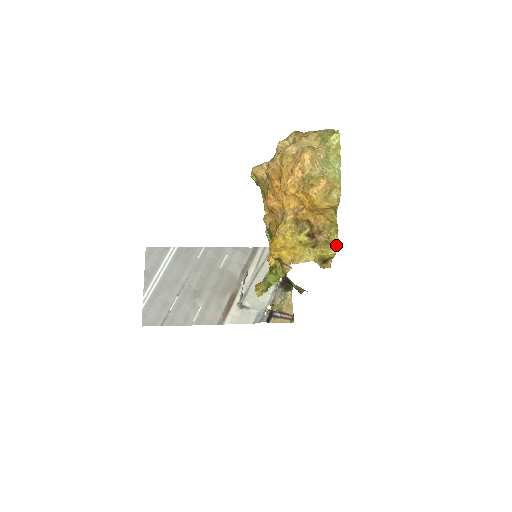
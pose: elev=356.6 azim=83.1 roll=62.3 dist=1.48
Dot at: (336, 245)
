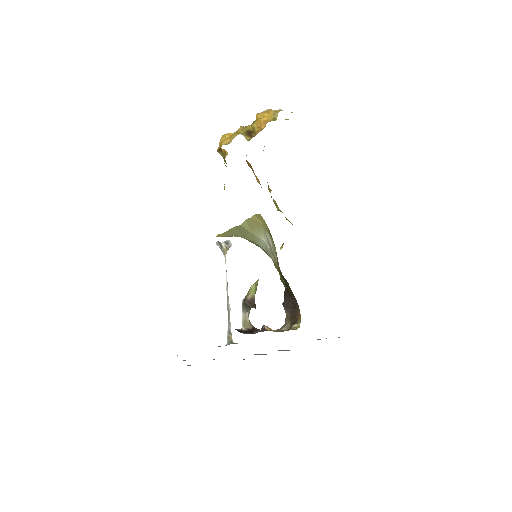
Dot at: occluded
